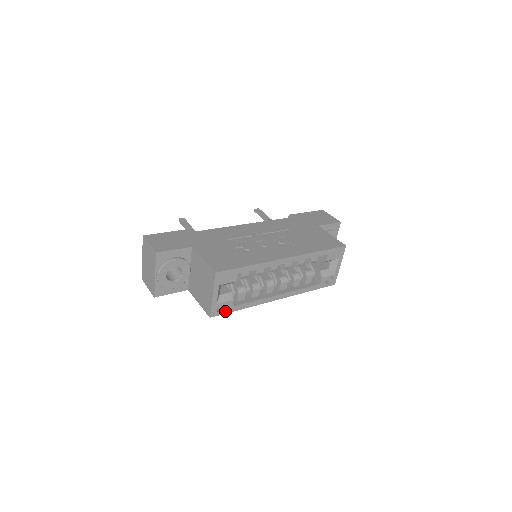
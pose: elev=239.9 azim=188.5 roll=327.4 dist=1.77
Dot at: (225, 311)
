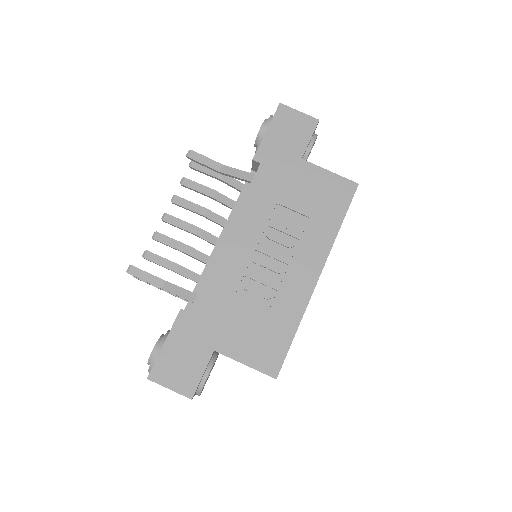
Dot at: occluded
